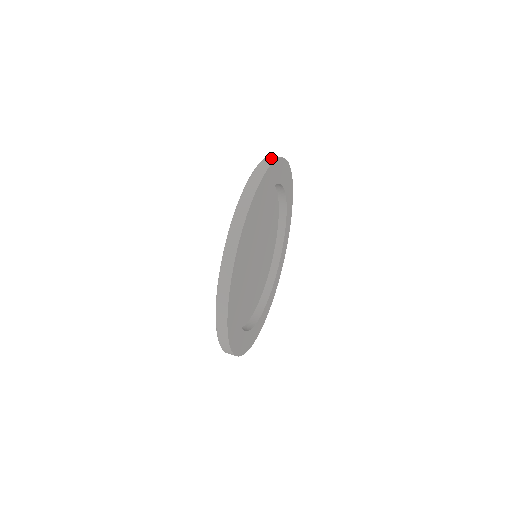
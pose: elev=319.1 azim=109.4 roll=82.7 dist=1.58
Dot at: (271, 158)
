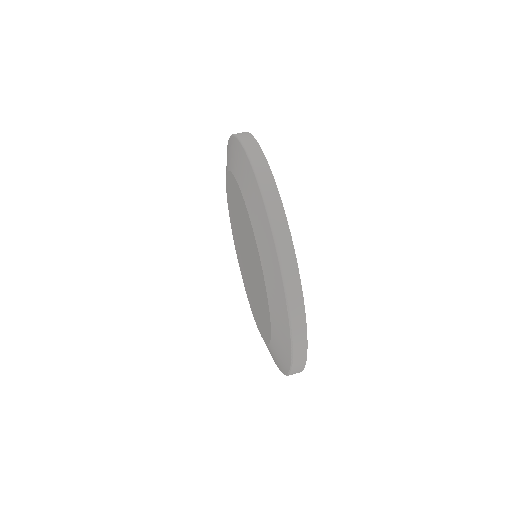
Dot at: occluded
